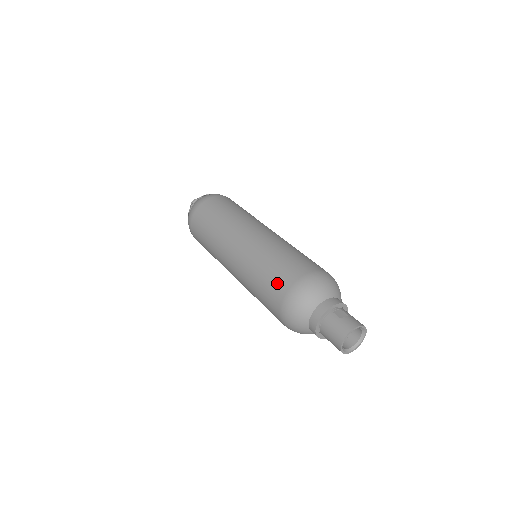
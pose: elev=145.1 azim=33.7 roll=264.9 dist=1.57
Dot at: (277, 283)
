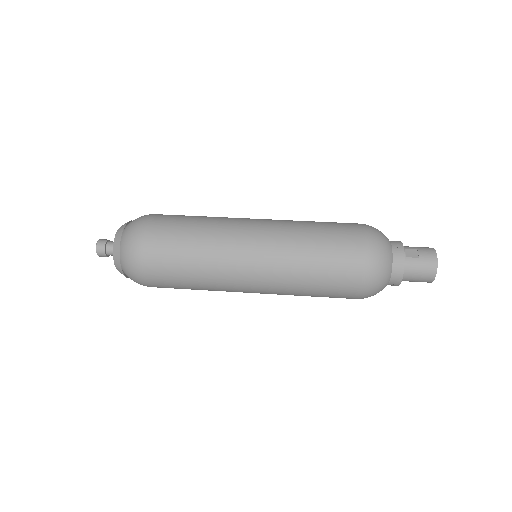
Dot at: (343, 272)
